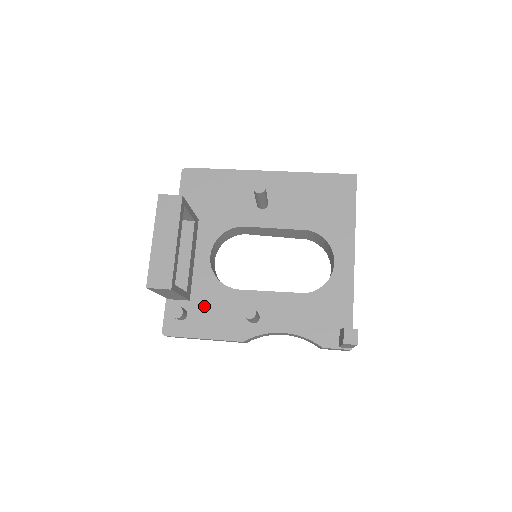
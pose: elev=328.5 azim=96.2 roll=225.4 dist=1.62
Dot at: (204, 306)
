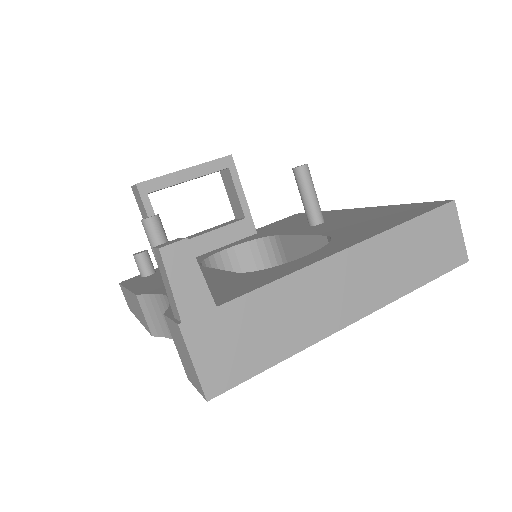
Dot at: occluded
